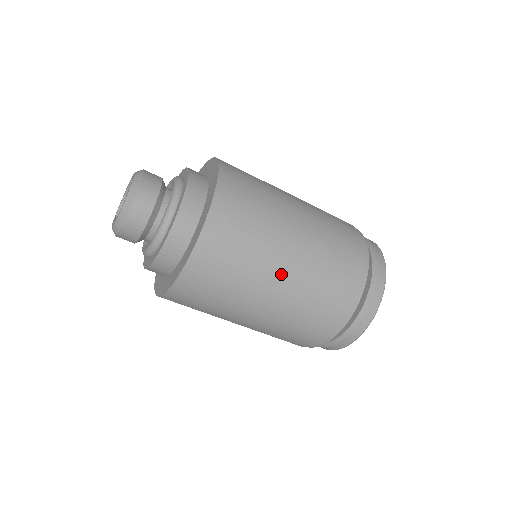
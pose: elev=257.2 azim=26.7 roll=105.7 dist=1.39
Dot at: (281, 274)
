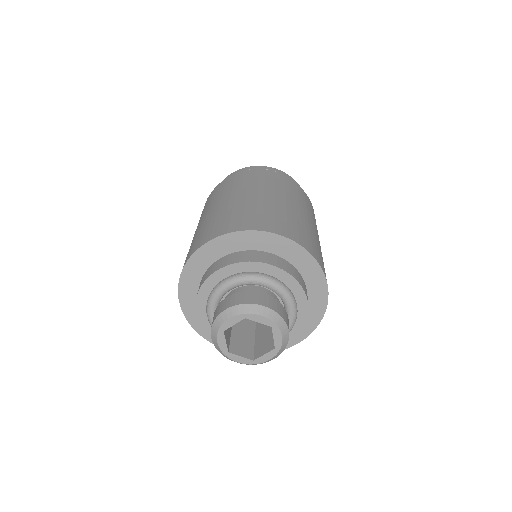
Dot at: occluded
